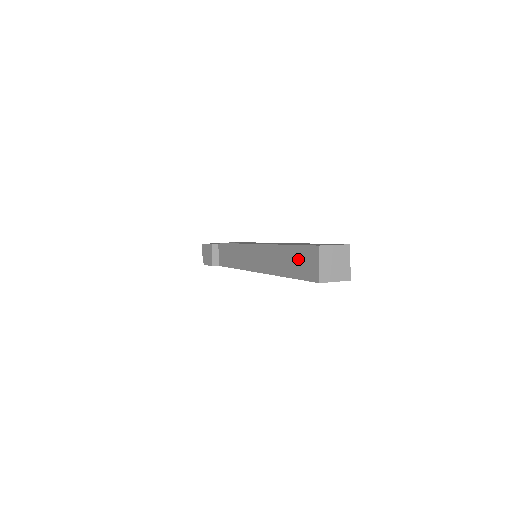
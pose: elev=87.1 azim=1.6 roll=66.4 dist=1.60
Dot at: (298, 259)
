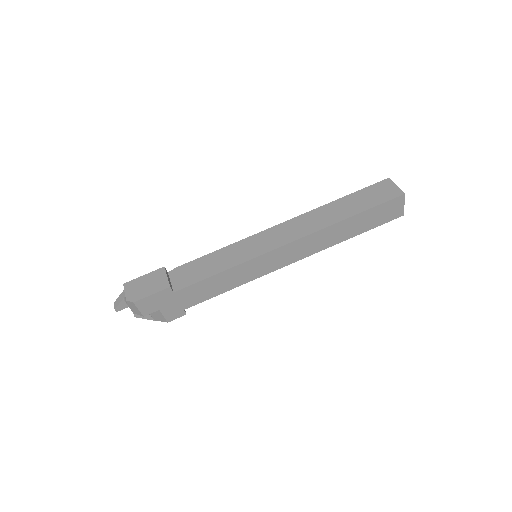
Dot at: (365, 196)
